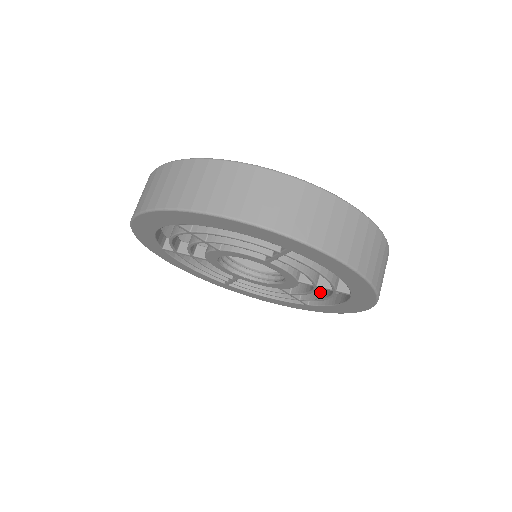
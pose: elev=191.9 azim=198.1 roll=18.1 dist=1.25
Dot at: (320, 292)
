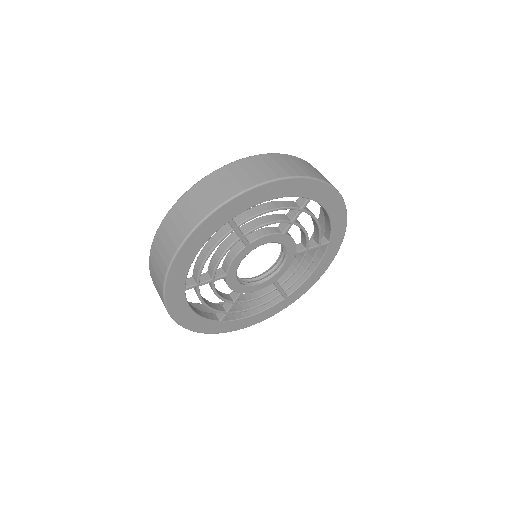
Dot at: (314, 225)
